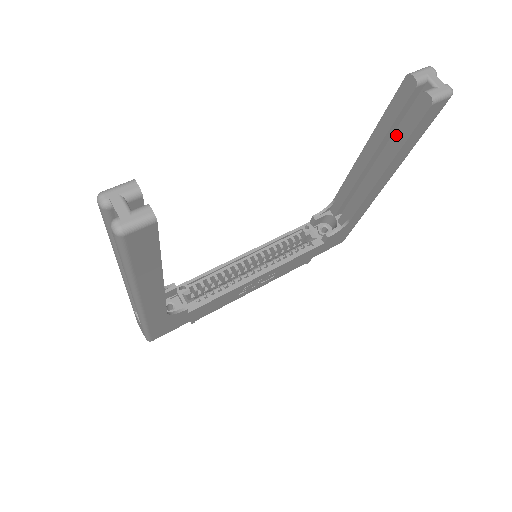
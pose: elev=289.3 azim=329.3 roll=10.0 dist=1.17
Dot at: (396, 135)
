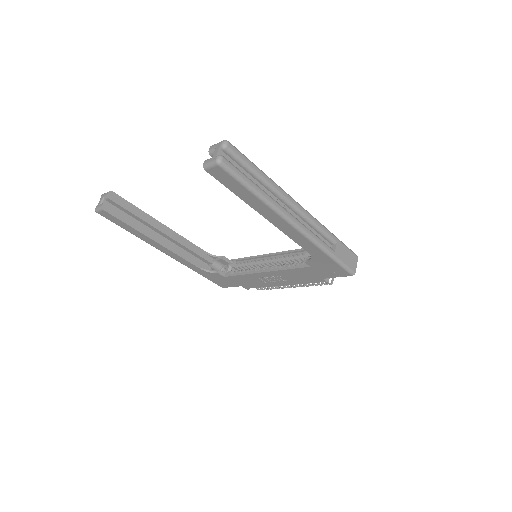
Dot at: occluded
